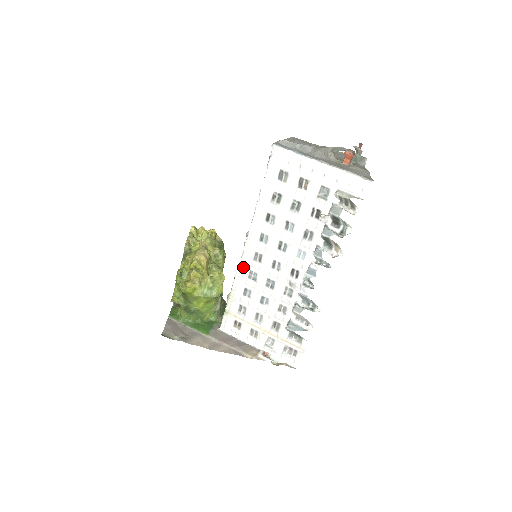
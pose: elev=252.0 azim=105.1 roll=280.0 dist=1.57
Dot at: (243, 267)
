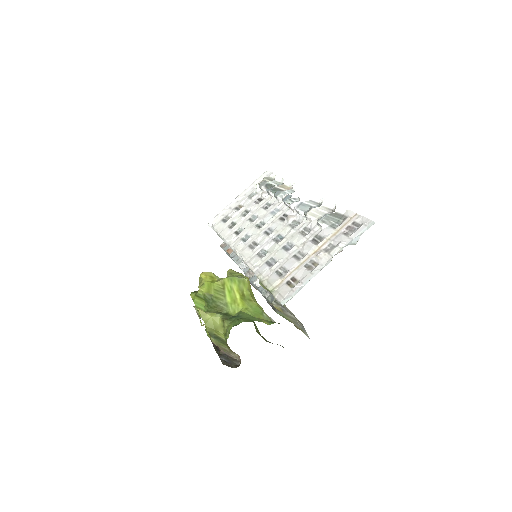
Dot at: (250, 260)
